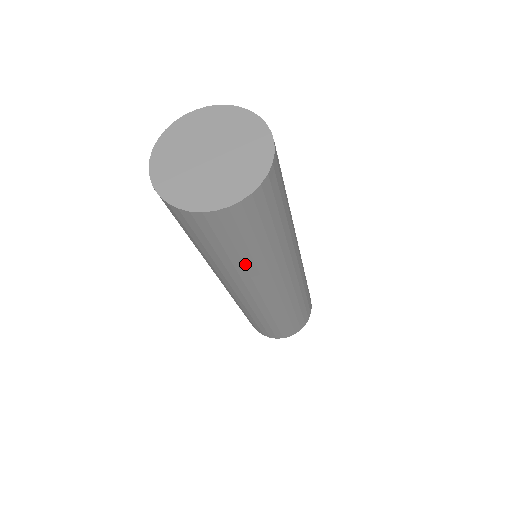
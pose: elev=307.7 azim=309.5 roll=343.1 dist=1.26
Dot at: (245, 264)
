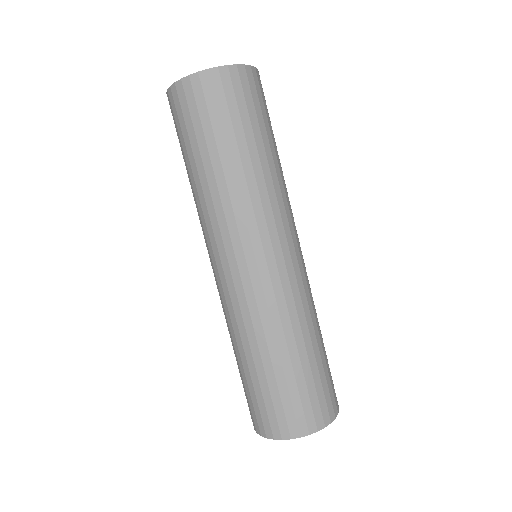
Dot at: (216, 177)
